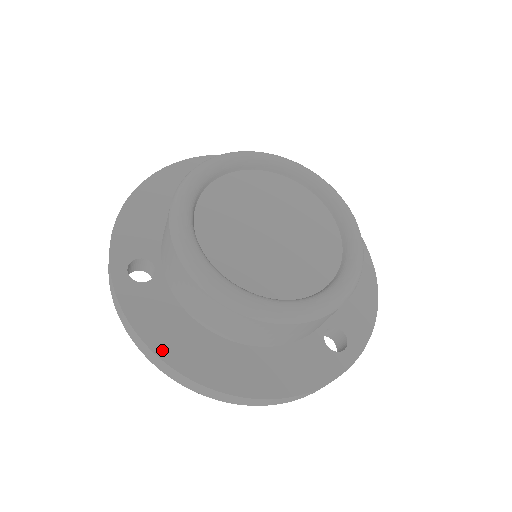
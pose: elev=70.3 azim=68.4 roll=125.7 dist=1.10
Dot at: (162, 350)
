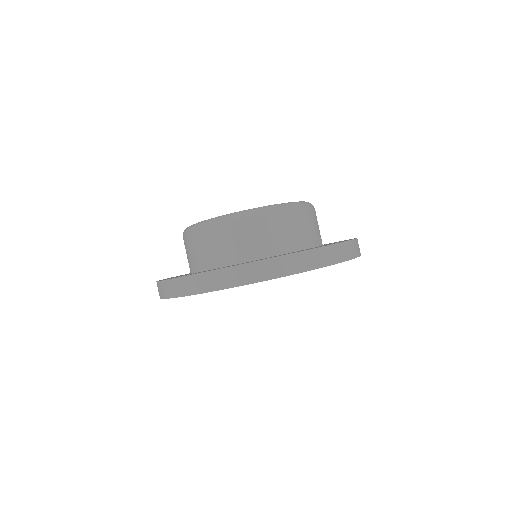
Dot at: (226, 267)
